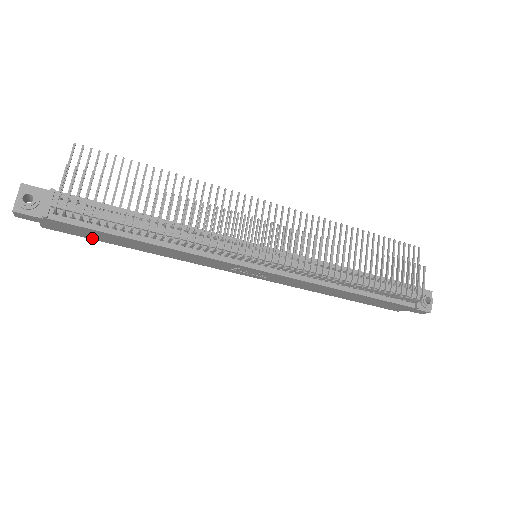
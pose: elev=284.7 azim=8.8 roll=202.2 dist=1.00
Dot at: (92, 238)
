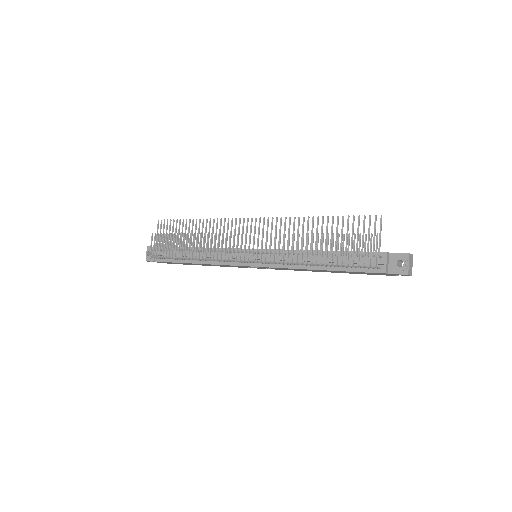
Dot at: (186, 264)
